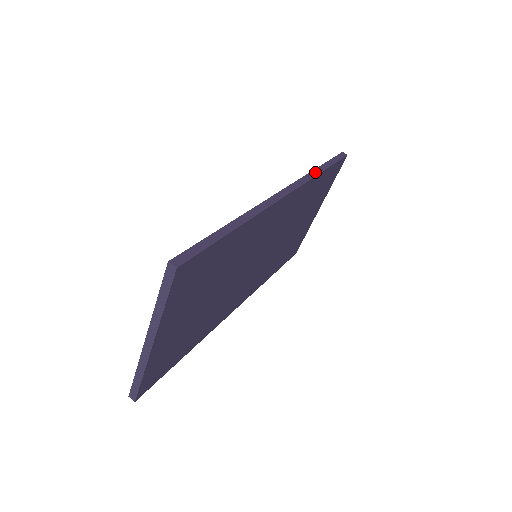
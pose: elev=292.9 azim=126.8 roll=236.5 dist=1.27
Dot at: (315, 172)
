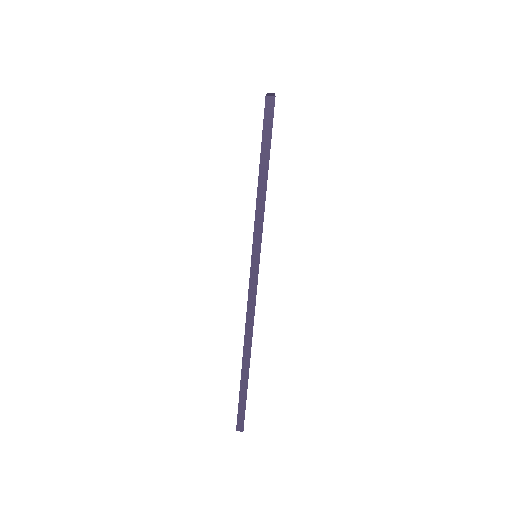
Dot at: (259, 211)
